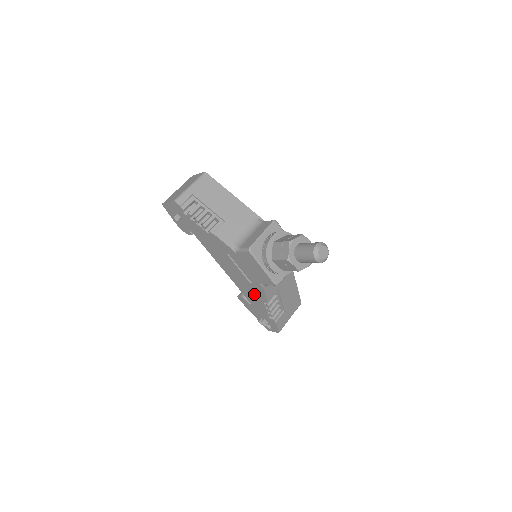
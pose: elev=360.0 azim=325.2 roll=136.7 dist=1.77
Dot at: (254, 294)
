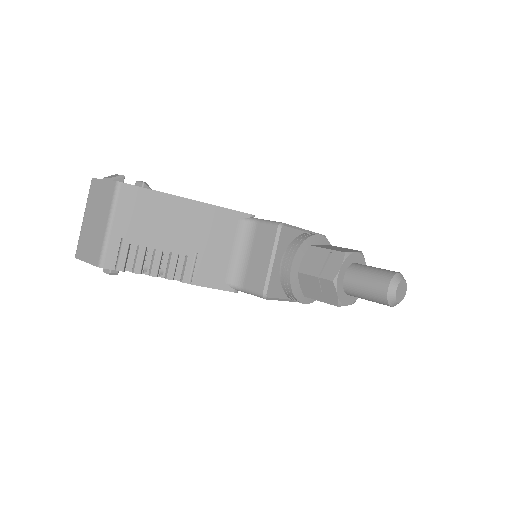
Dot at: occluded
